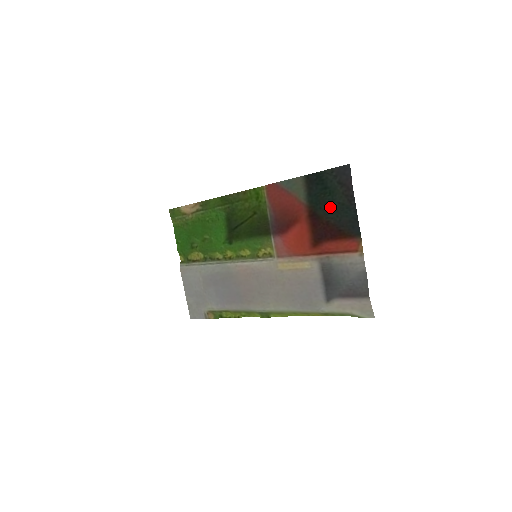
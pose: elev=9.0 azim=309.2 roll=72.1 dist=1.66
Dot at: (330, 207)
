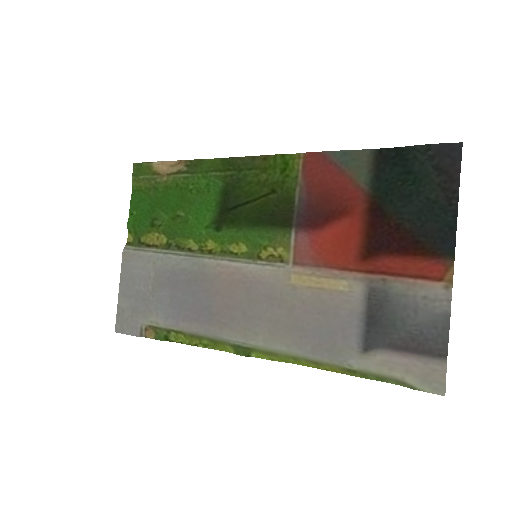
Dot at: (409, 202)
